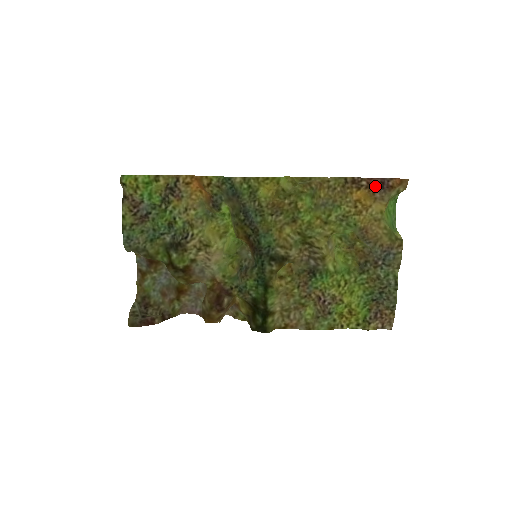
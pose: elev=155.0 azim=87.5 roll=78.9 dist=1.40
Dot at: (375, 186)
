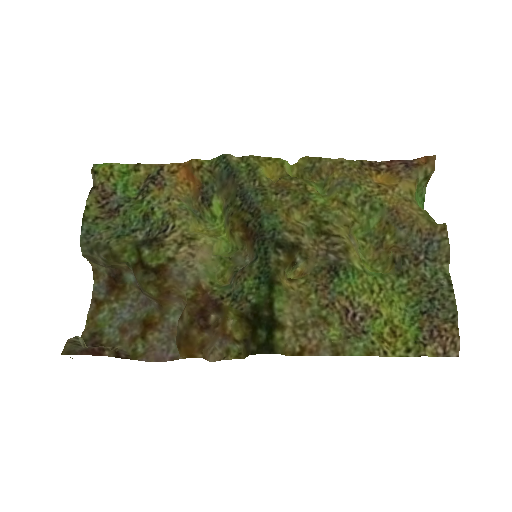
Dot at: (397, 167)
